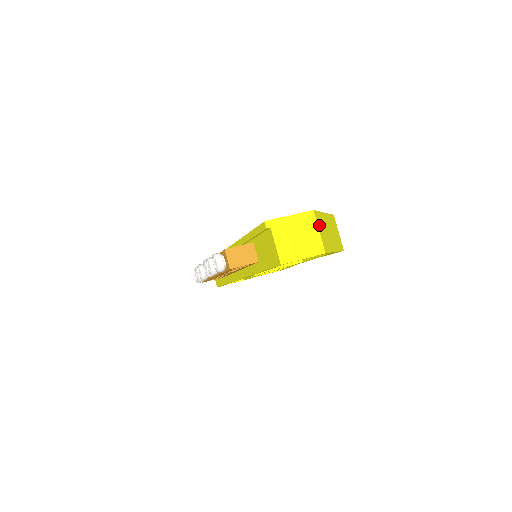
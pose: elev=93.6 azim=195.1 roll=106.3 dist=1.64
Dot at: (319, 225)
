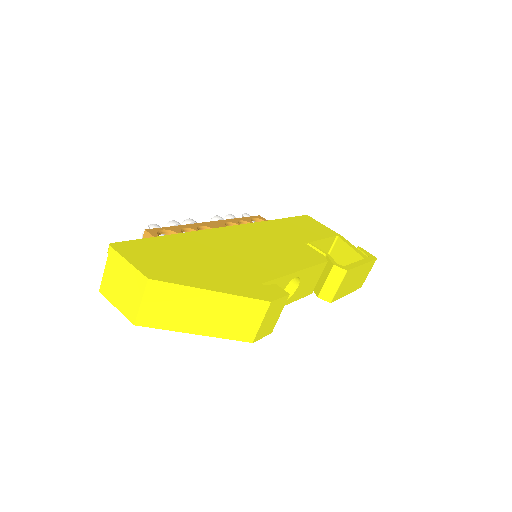
Dot at: (153, 297)
